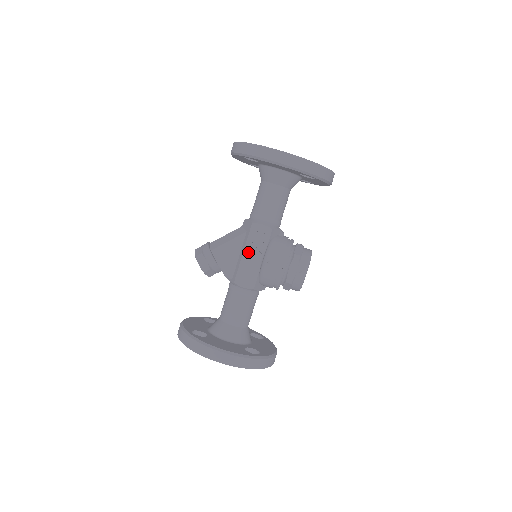
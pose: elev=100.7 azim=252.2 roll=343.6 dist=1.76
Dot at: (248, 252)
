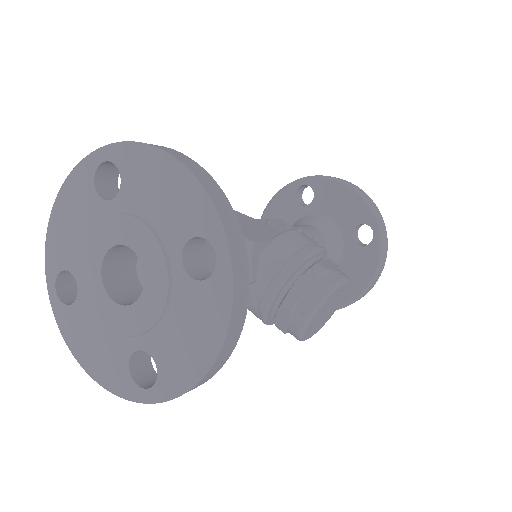
Dot at: (263, 223)
